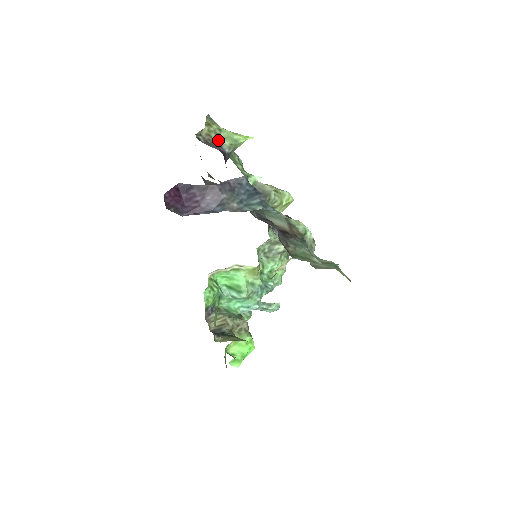
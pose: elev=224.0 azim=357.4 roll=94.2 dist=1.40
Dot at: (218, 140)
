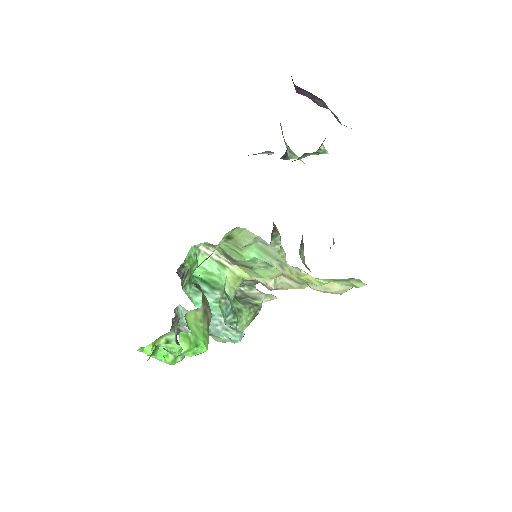
Dot at: (284, 141)
